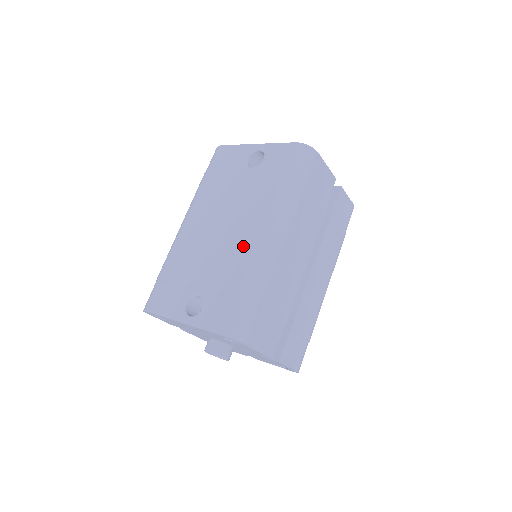
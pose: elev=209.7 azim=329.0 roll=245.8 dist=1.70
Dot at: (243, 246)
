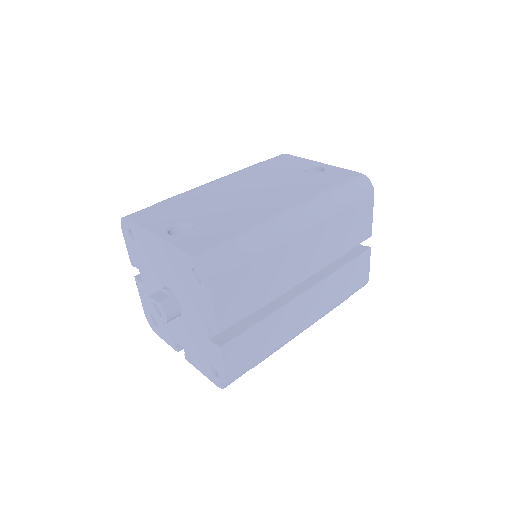
Dot at: (264, 210)
